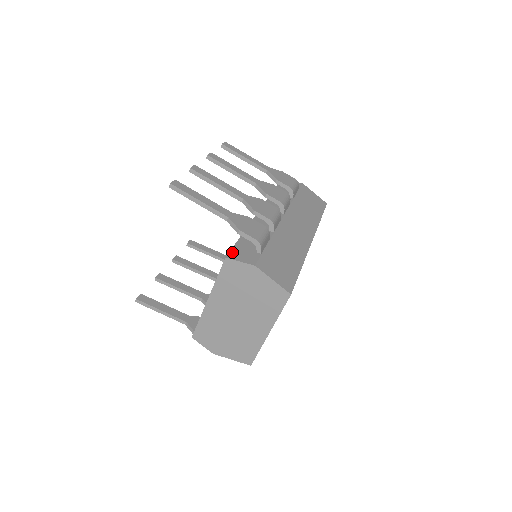
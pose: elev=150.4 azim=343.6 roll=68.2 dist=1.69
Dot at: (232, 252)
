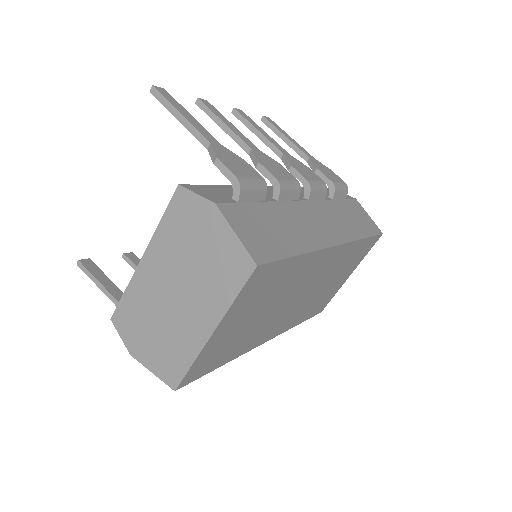
Dot at: (195, 185)
